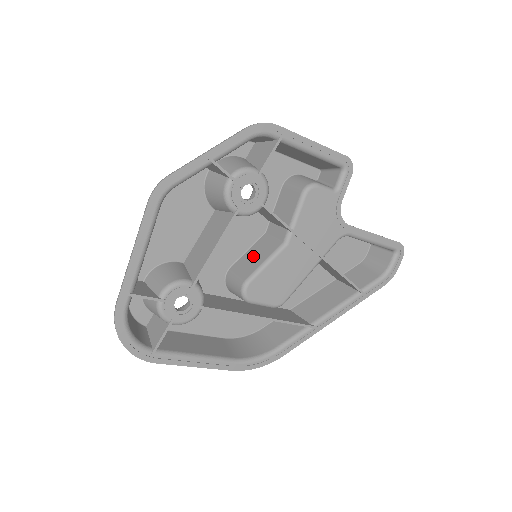
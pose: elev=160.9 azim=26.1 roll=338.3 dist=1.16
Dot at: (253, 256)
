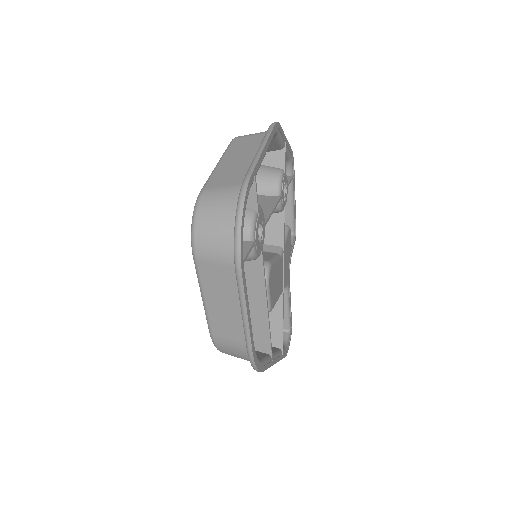
Dot at: occluded
